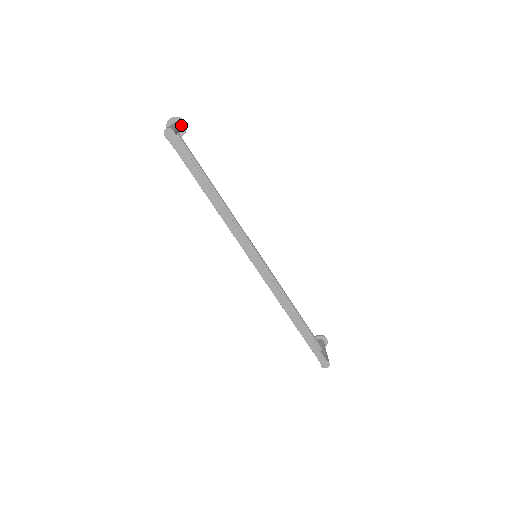
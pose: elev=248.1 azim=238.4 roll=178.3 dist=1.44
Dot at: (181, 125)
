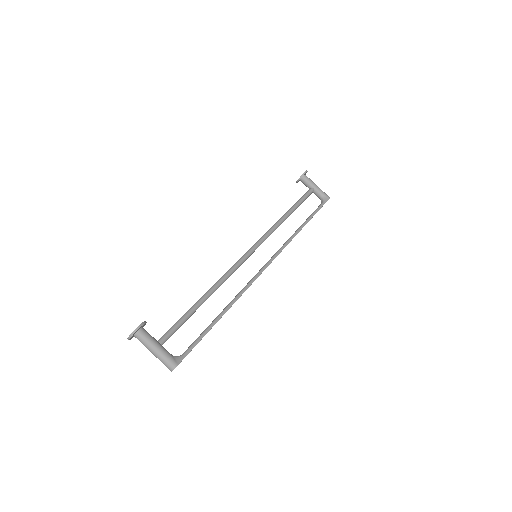
Dot at: (140, 328)
